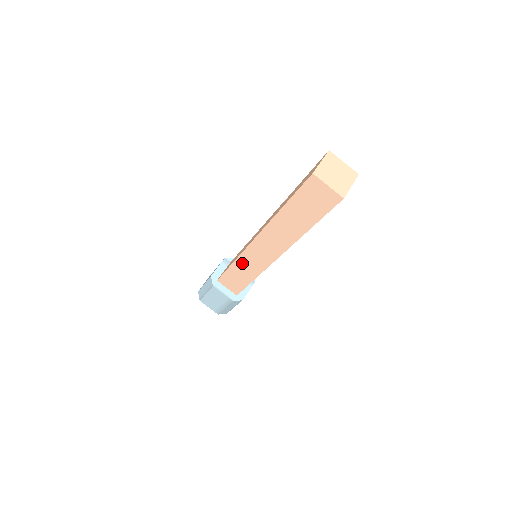
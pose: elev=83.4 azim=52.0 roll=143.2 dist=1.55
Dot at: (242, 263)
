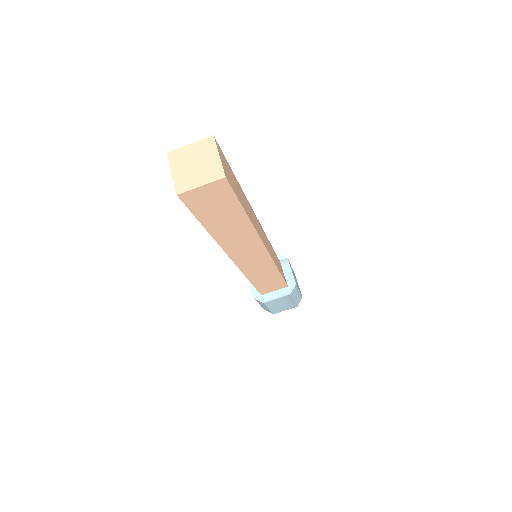
Dot at: (254, 275)
